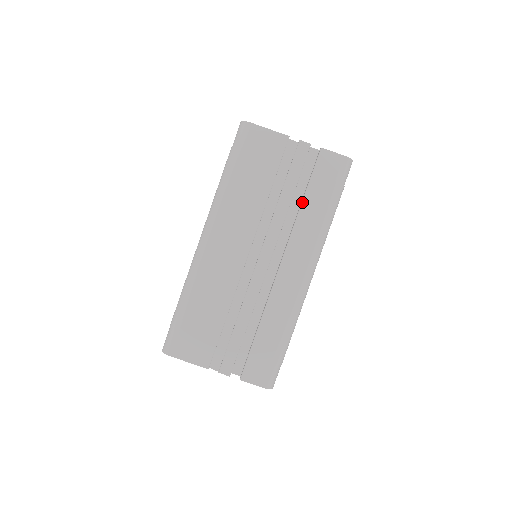
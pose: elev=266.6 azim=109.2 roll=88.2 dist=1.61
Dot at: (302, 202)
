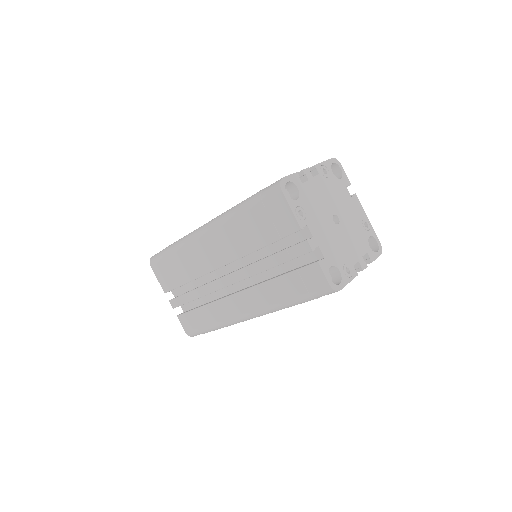
Dot at: (275, 278)
